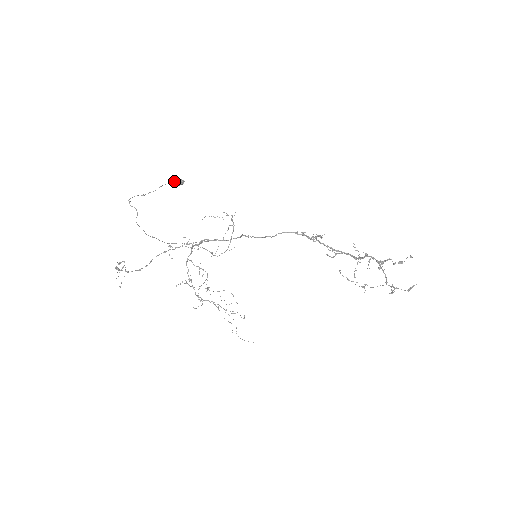
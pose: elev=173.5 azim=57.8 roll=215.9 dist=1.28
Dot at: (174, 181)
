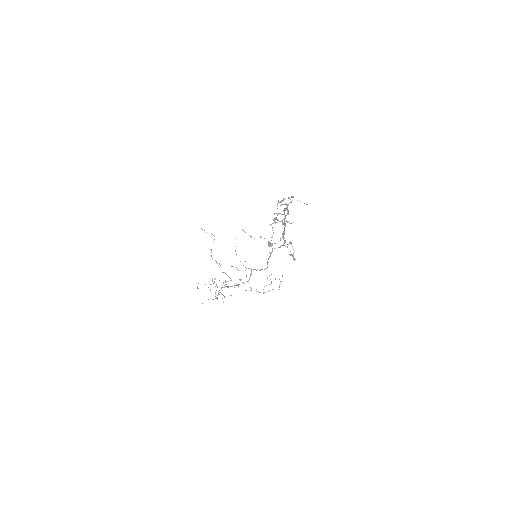
Dot at: (269, 242)
